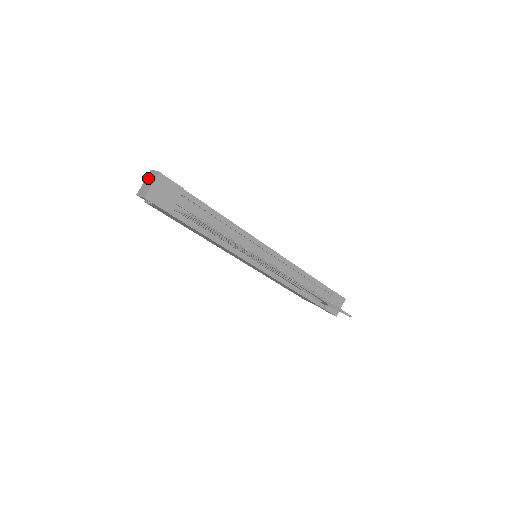
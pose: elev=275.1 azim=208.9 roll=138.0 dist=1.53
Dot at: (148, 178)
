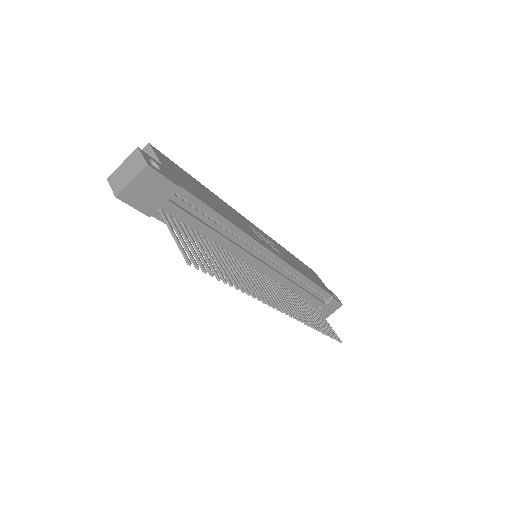
Dot at: (130, 161)
